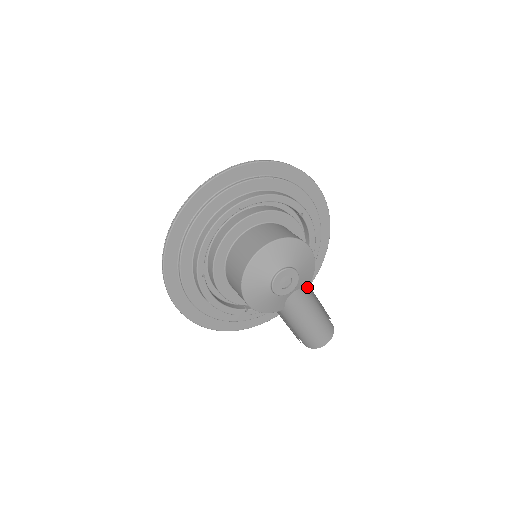
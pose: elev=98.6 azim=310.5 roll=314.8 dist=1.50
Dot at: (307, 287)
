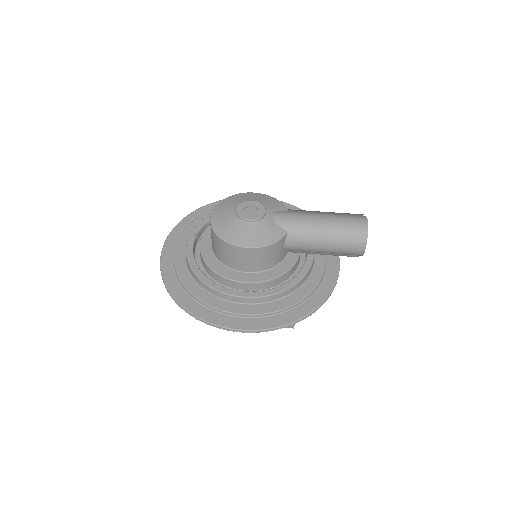
Dot at: (286, 210)
